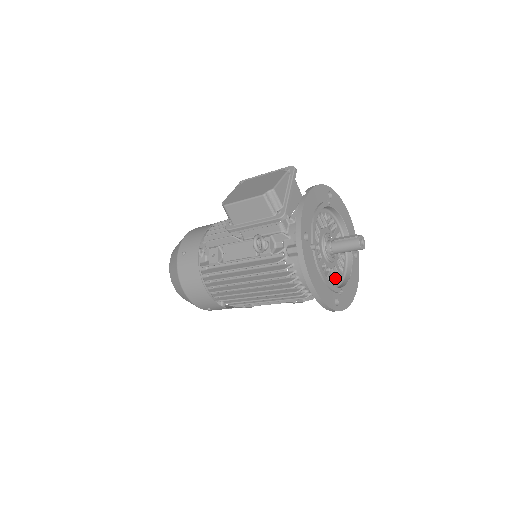
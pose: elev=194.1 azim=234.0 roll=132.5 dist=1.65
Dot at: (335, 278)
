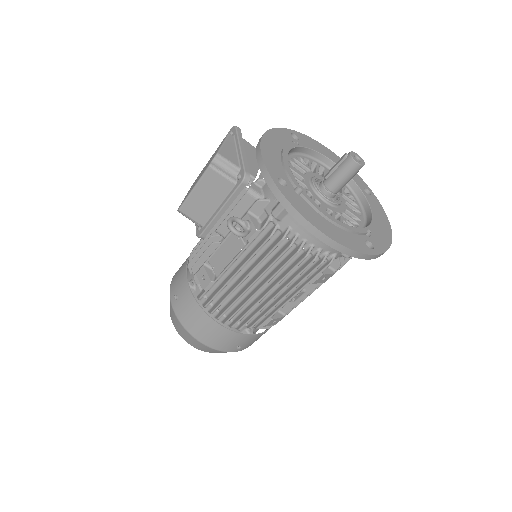
Dot at: (354, 223)
